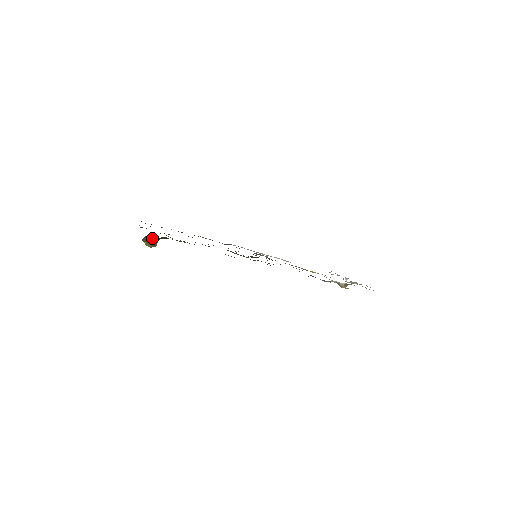
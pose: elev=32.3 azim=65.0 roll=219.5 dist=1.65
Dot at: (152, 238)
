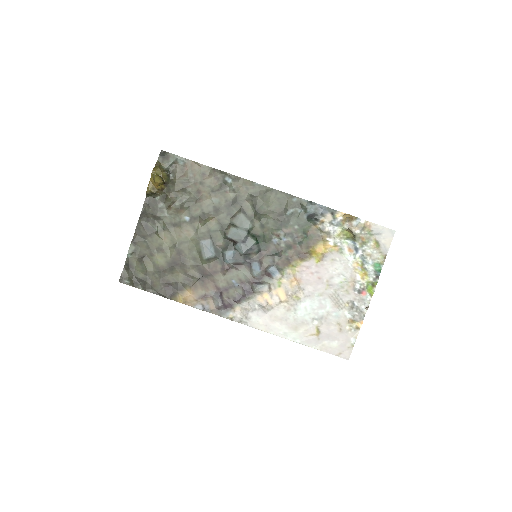
Dot at: (162, 168)
